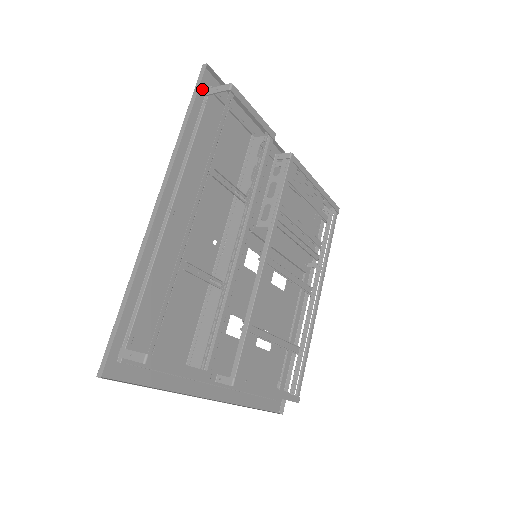
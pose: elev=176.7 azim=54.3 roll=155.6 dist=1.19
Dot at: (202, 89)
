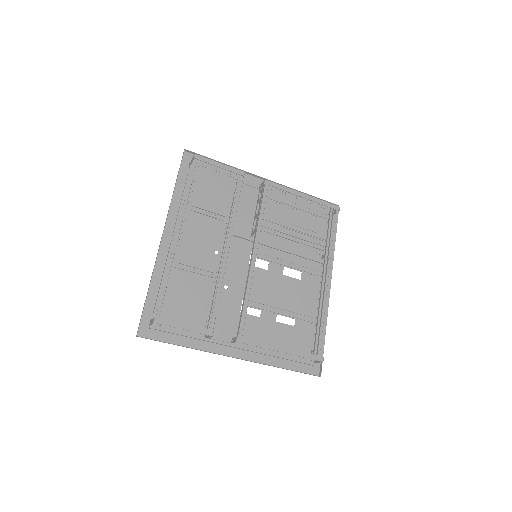
Dot at: (186, 164)
